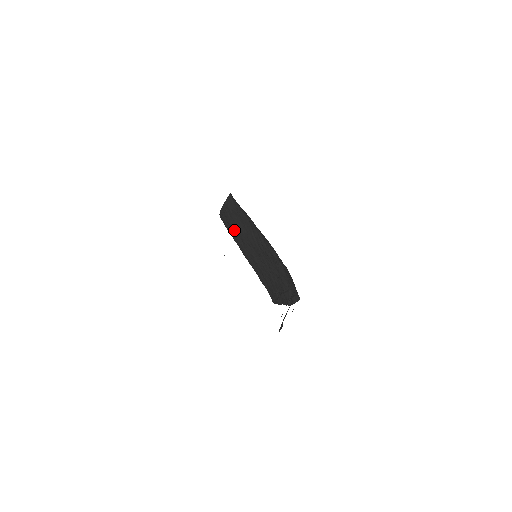
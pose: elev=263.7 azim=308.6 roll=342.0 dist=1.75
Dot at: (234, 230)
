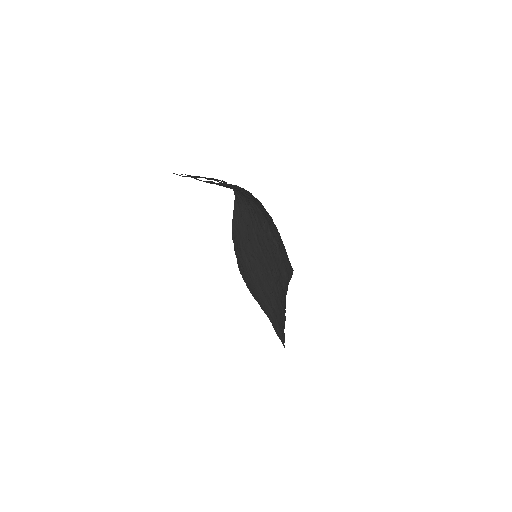
Dot at: (242, 250)
